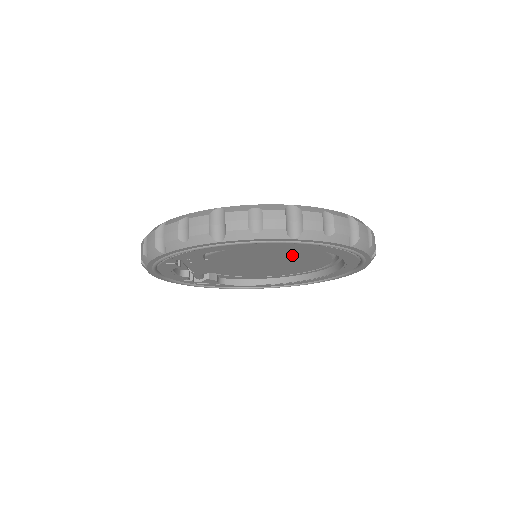
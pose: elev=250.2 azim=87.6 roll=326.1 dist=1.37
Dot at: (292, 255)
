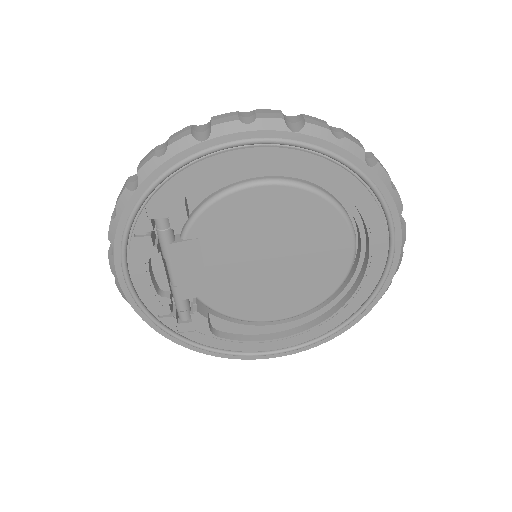
Dot at: (300, 227)
